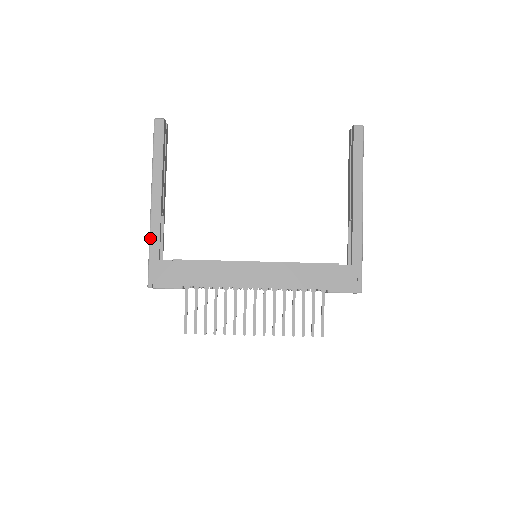
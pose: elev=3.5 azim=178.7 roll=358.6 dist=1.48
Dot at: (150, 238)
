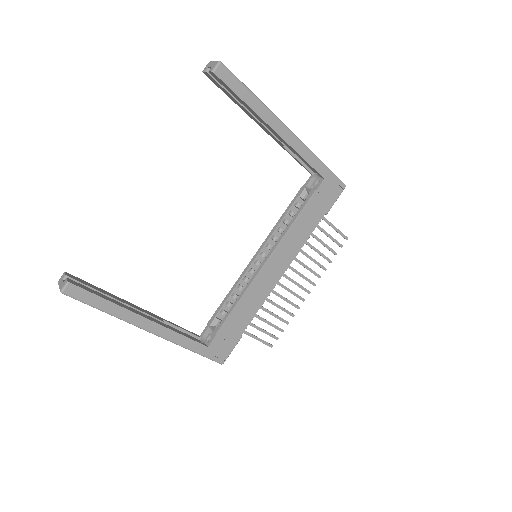
Dot at: (184, 347)
